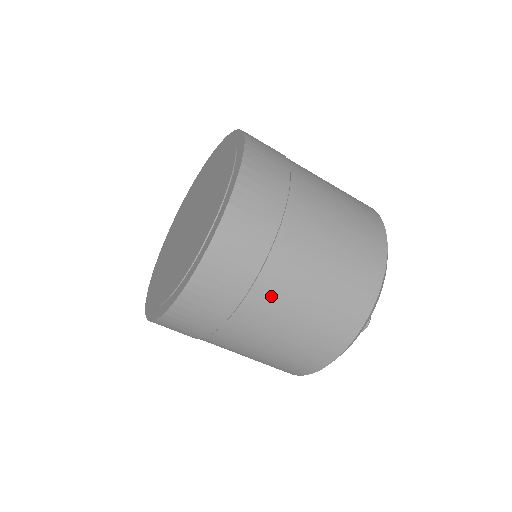
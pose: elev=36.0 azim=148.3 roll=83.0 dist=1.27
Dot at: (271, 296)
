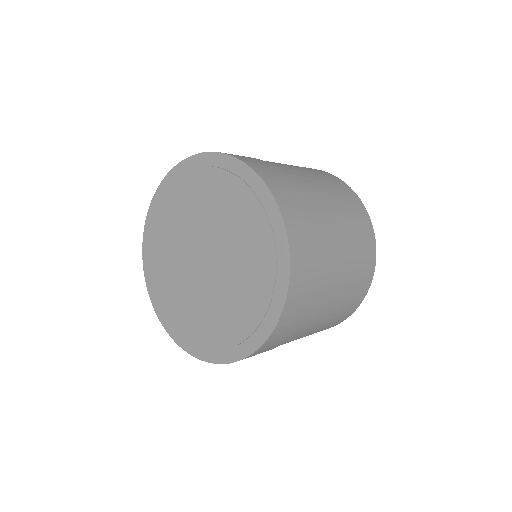
Dot at: (292, 340)
